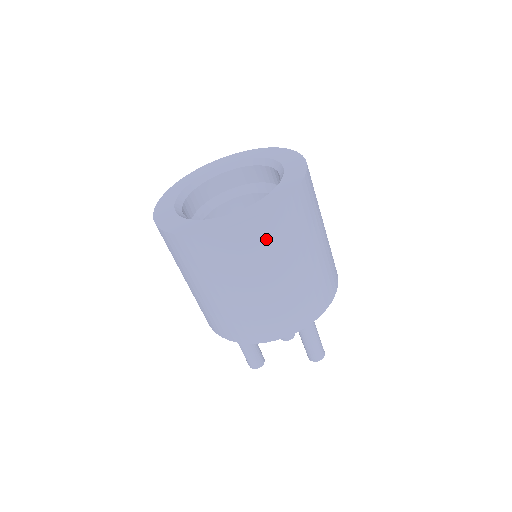
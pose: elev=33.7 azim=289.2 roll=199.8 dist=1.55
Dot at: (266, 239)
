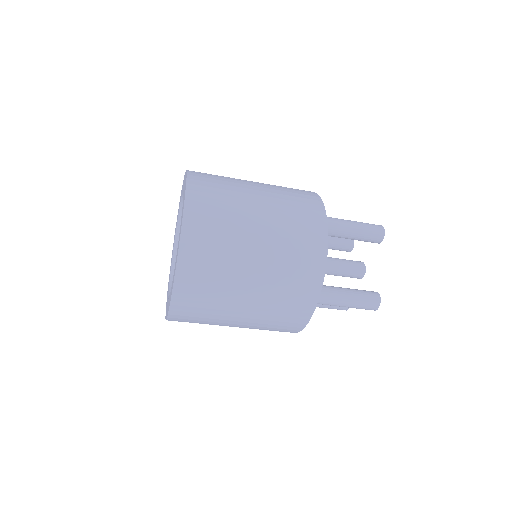
Dot at: (194, 313)
